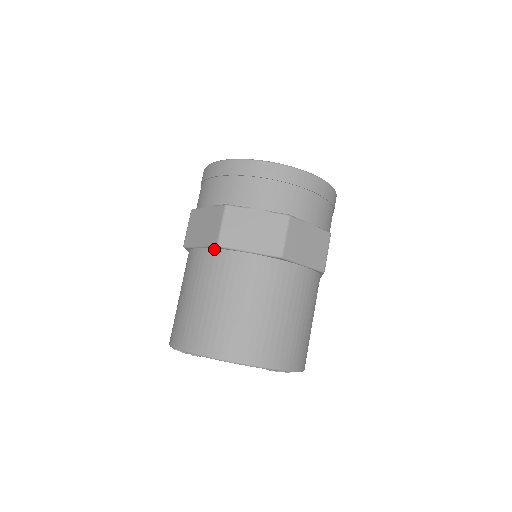
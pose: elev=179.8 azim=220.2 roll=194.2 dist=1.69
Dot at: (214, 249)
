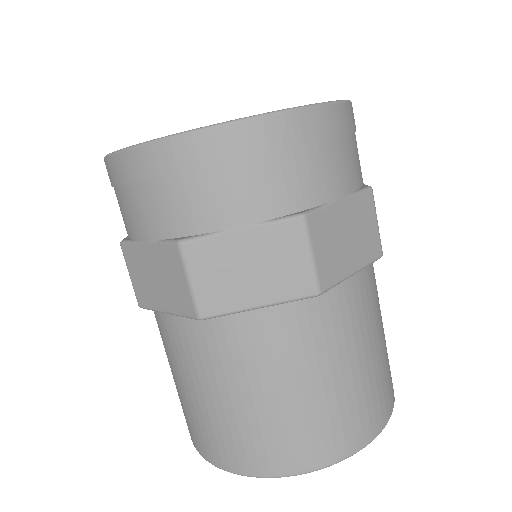
Dot at: occluded
